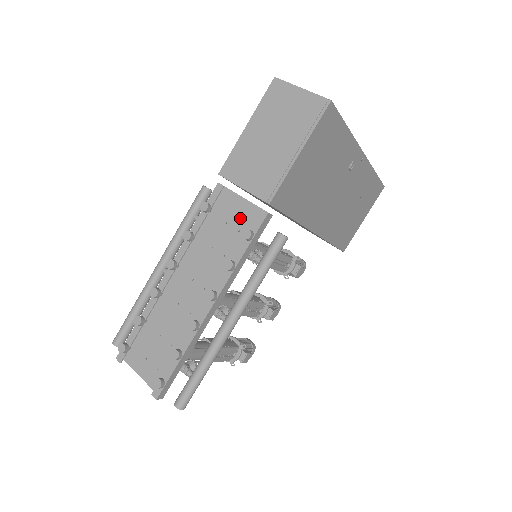
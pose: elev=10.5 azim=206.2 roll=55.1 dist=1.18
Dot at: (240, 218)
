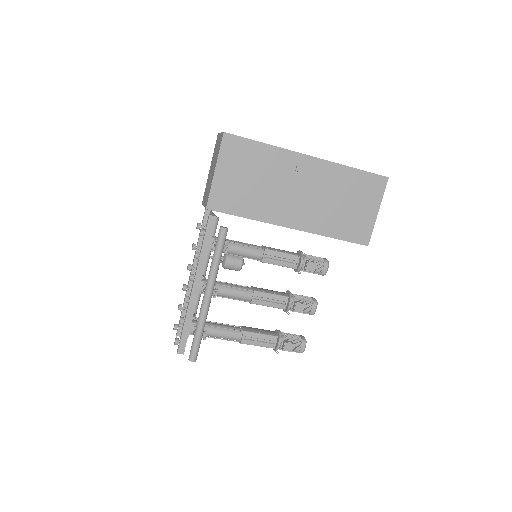
Dot at: occluded
